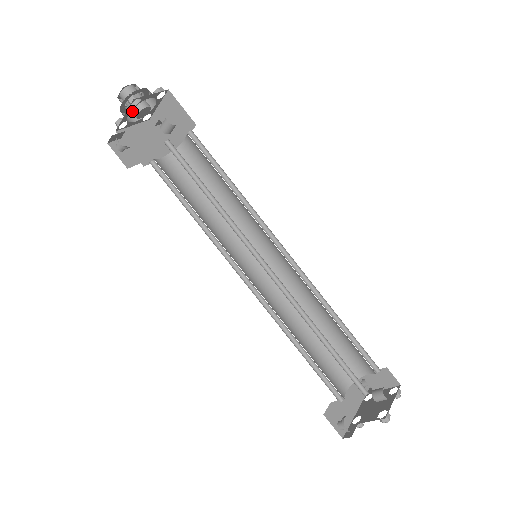
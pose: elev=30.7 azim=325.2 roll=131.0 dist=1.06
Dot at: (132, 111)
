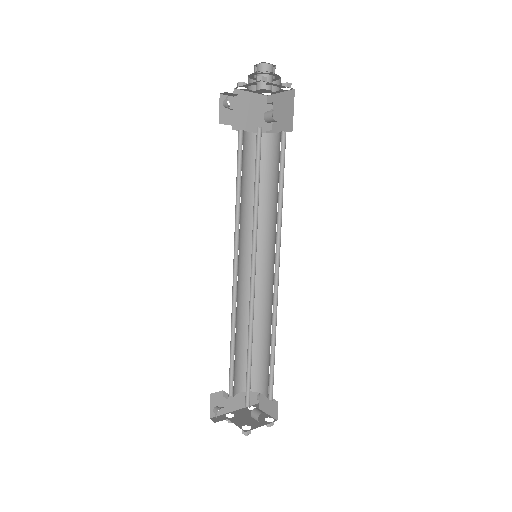
Dot at: occluded
